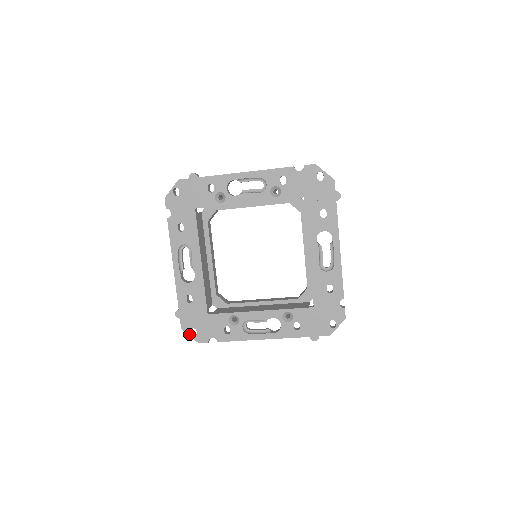
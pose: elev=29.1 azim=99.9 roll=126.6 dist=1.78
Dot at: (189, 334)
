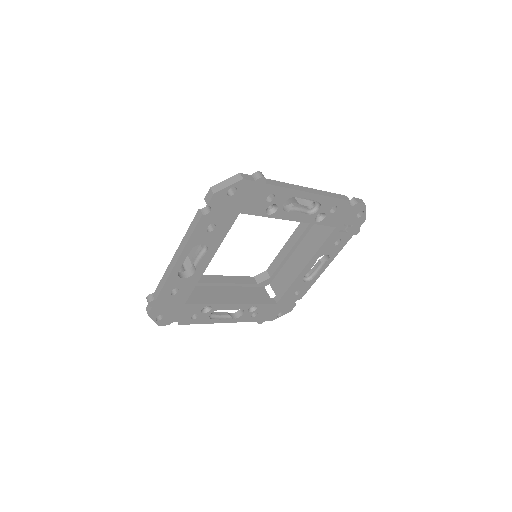
Dot at: (154, 319)
